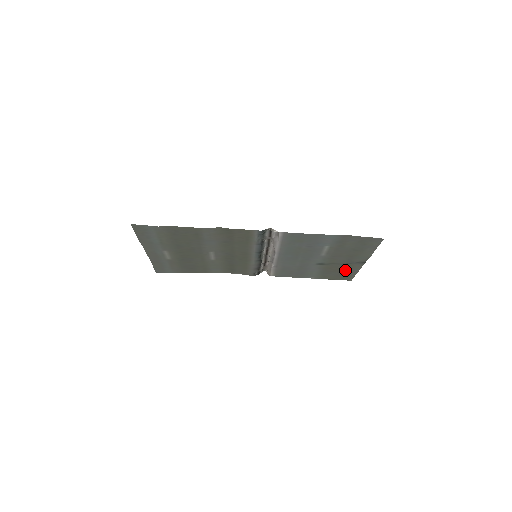
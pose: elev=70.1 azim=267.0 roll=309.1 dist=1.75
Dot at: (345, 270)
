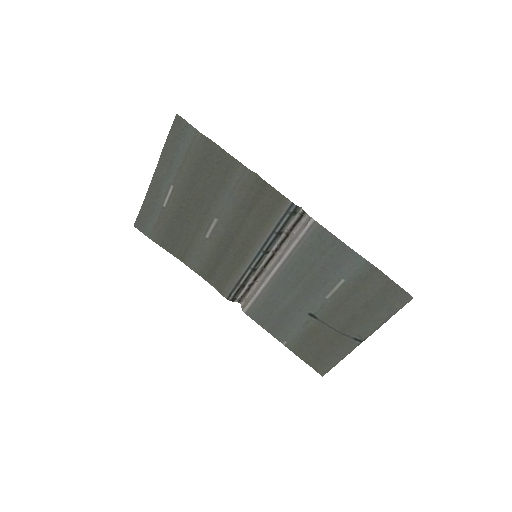
Dot at: (330, 348)
